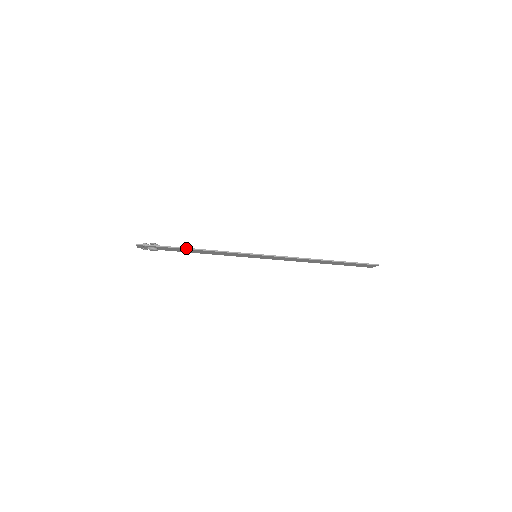
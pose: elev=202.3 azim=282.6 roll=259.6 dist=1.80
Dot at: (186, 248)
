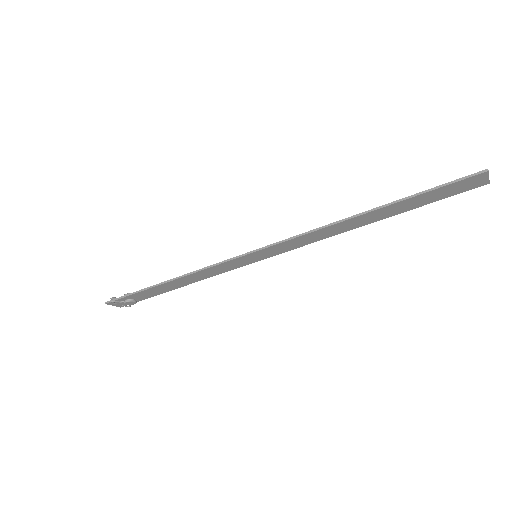
Dot at: (157, 284)
